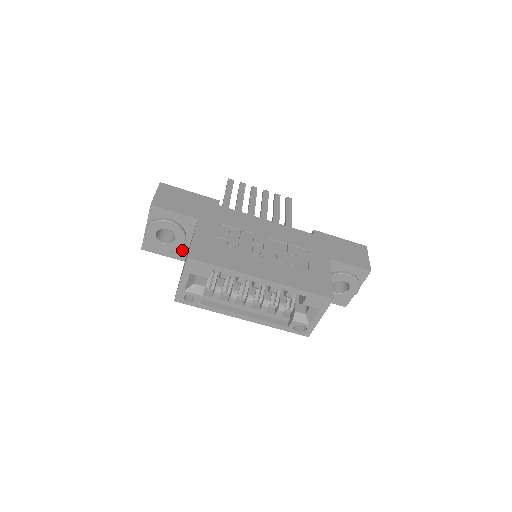
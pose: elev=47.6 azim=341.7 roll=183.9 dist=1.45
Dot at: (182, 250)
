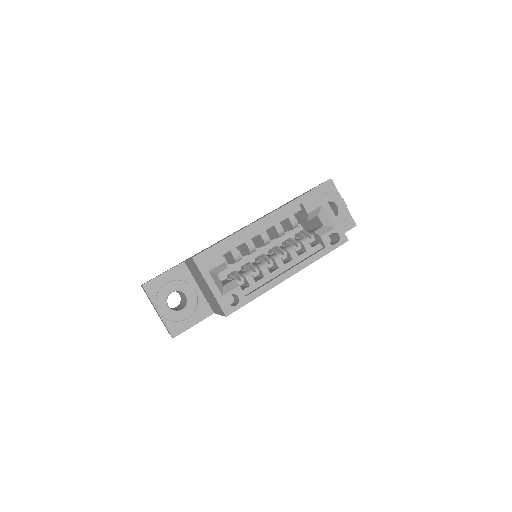
Dot at: (201, 304)
